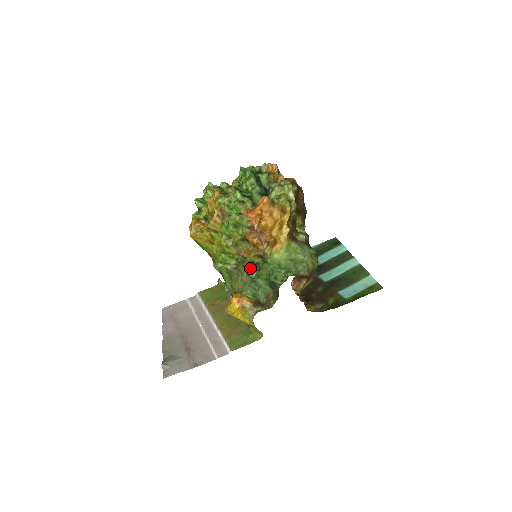
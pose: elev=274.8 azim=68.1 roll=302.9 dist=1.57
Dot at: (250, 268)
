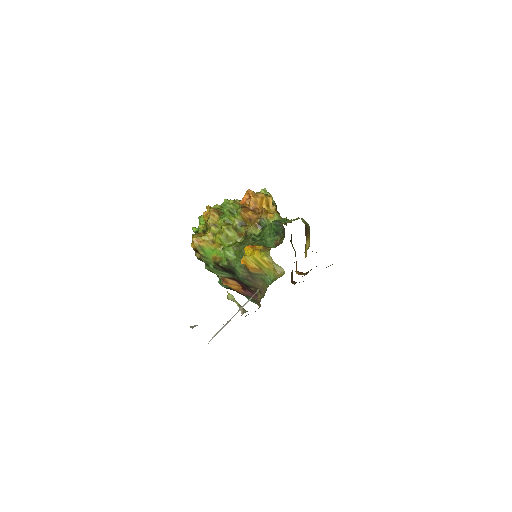
Dot at: (253, 235)
